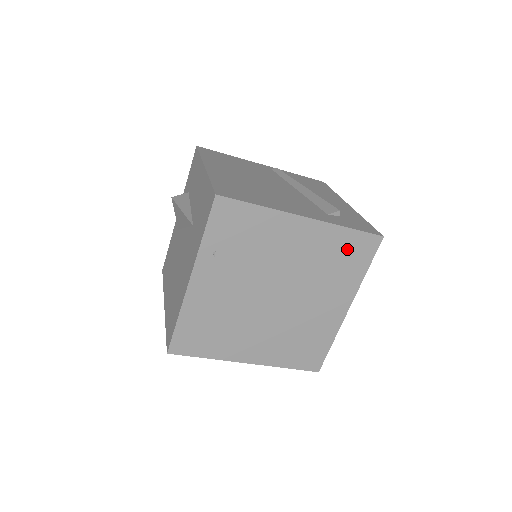
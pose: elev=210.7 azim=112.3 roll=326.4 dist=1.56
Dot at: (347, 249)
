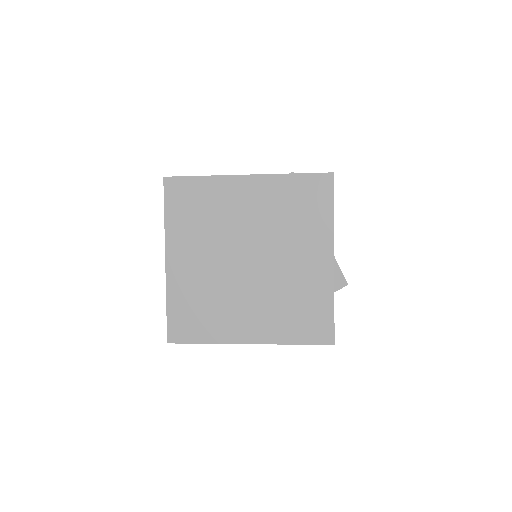
Dot at: (301, 195)
